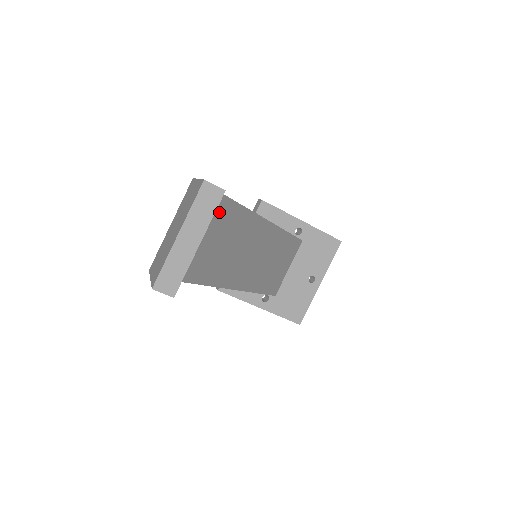
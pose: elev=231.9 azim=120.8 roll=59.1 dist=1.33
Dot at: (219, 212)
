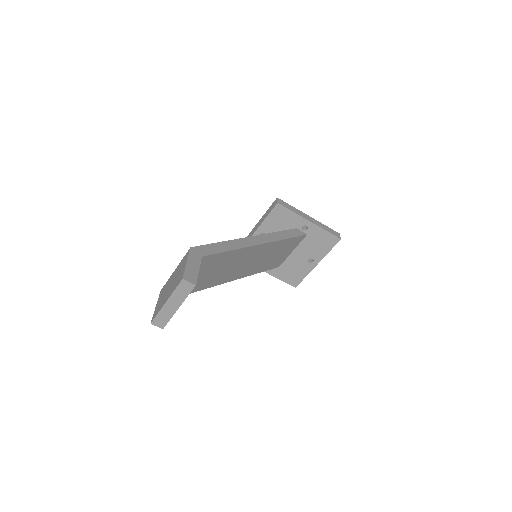
Dot at: (210, 261)
